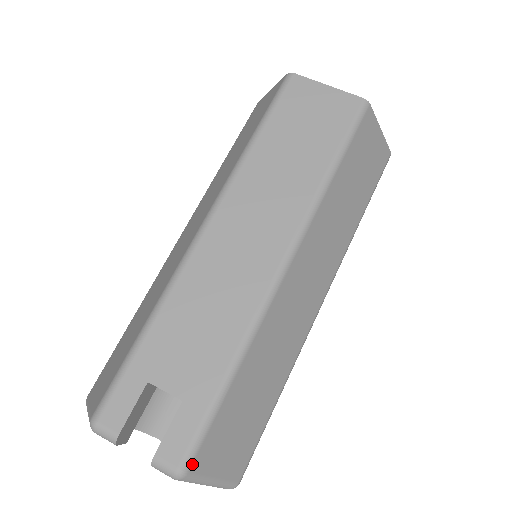
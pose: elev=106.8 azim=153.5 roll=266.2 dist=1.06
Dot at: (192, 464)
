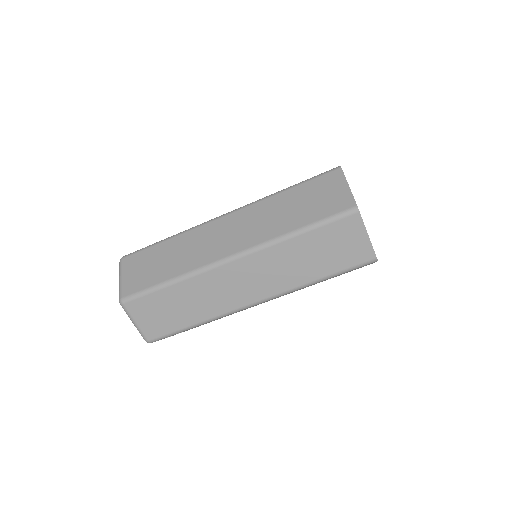
Dot at: occluded
